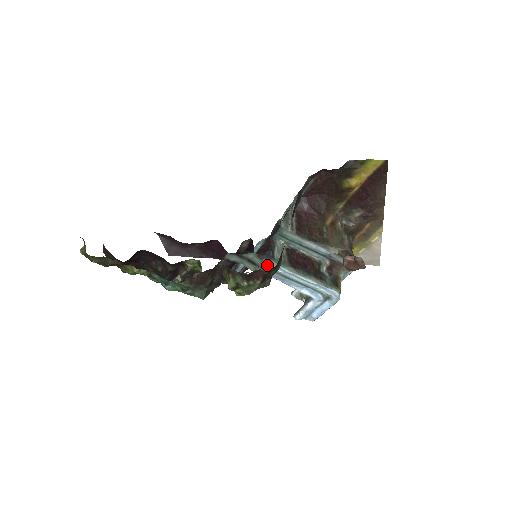
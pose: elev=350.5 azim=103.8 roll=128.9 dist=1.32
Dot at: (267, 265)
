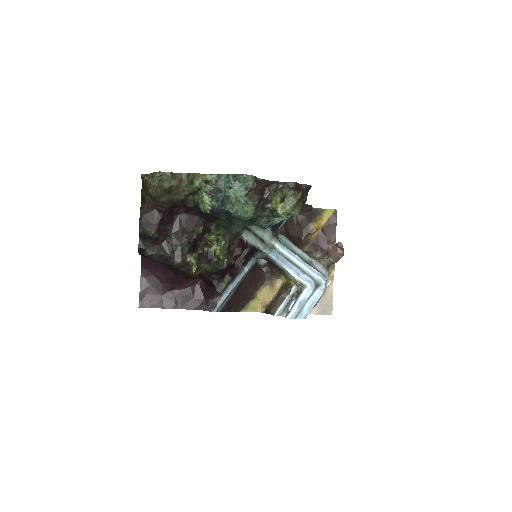
Dot at: (276, 242)
